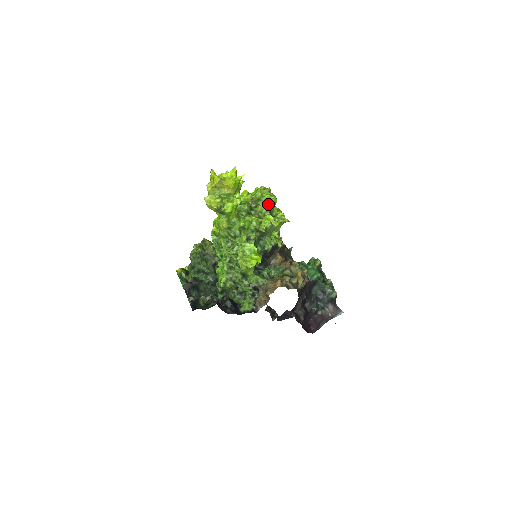
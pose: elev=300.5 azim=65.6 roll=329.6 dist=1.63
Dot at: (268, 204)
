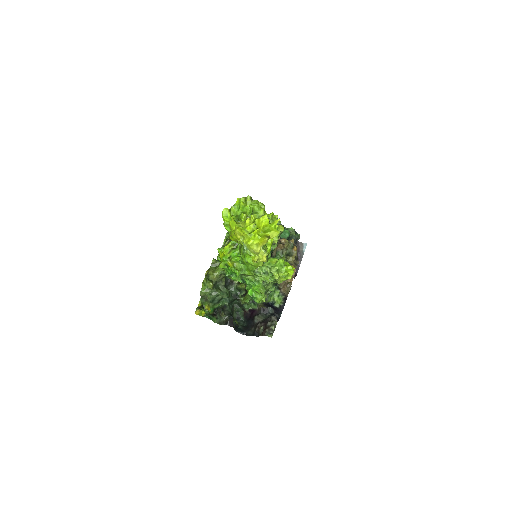
Dot at: (263, 214)
